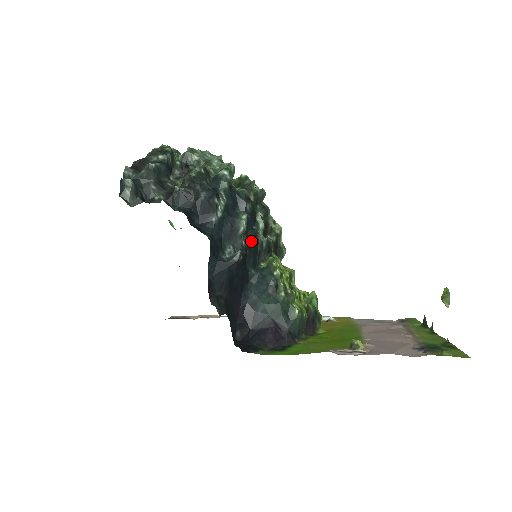
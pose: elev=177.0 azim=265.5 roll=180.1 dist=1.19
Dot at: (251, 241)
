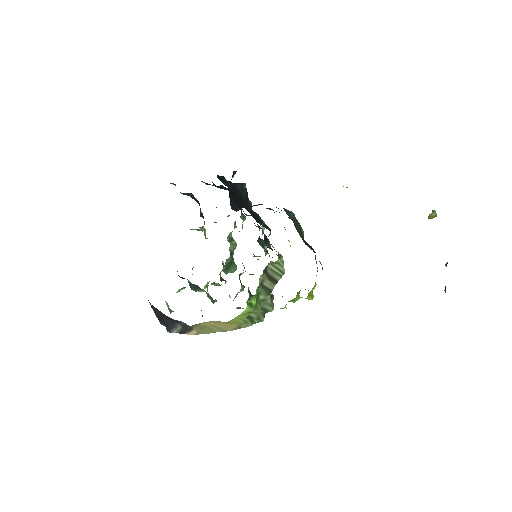
Dot at: (253, 211)
